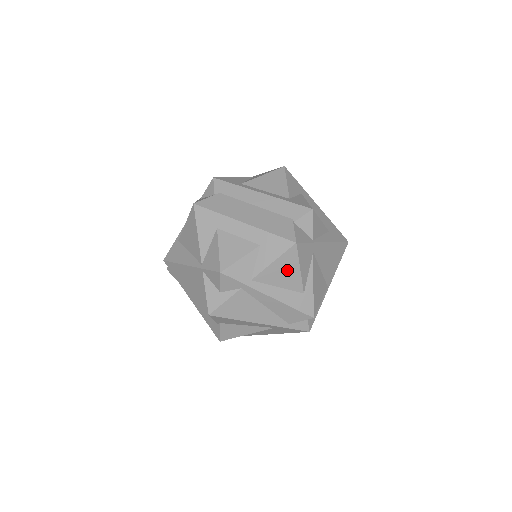
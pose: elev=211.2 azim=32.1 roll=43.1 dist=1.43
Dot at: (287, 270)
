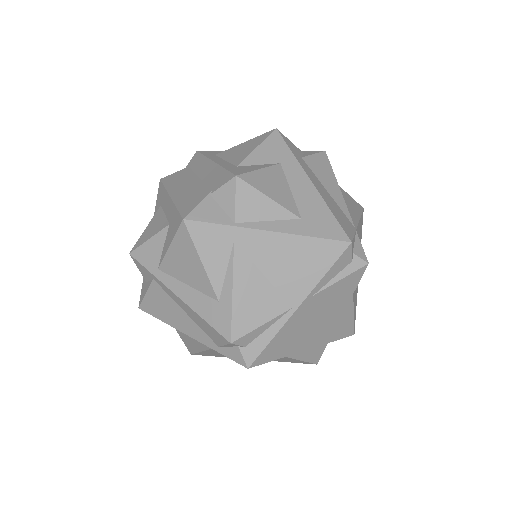
Dot at: (188, 260)
